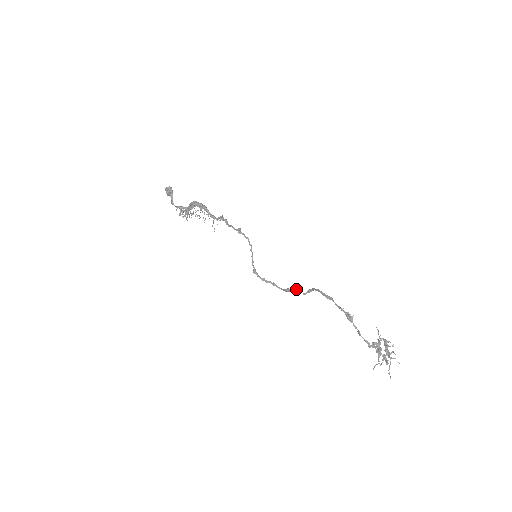
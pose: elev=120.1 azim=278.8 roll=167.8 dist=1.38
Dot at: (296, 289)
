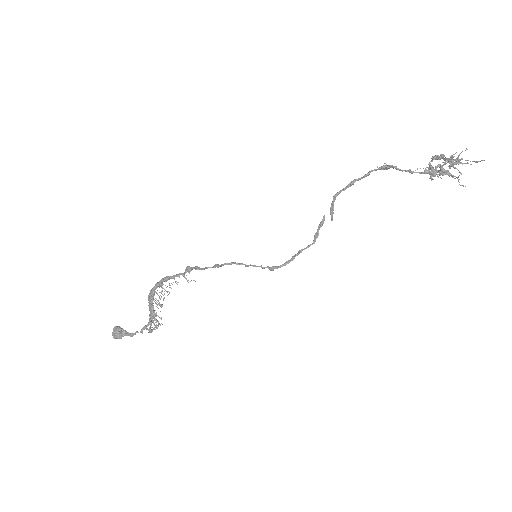
Dot at: (320, 222)
